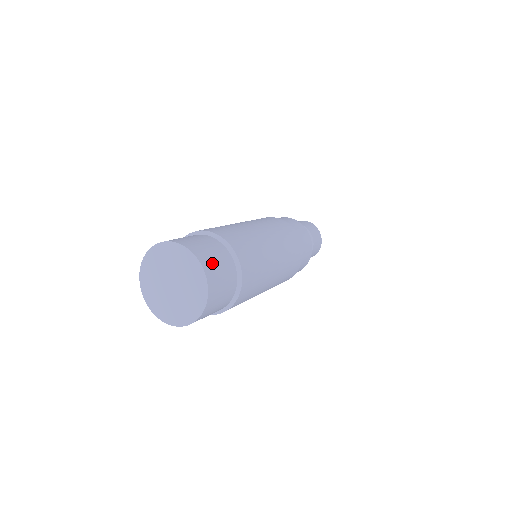
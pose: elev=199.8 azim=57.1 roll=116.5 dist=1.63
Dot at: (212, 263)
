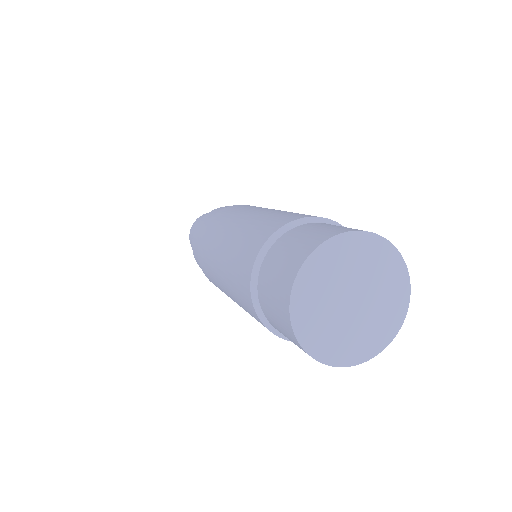
Dot at: occluded
